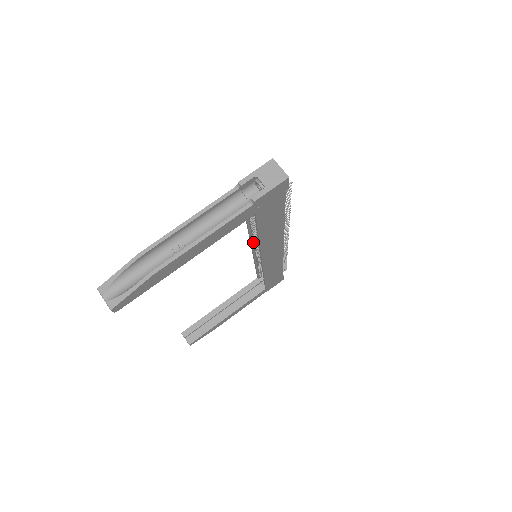
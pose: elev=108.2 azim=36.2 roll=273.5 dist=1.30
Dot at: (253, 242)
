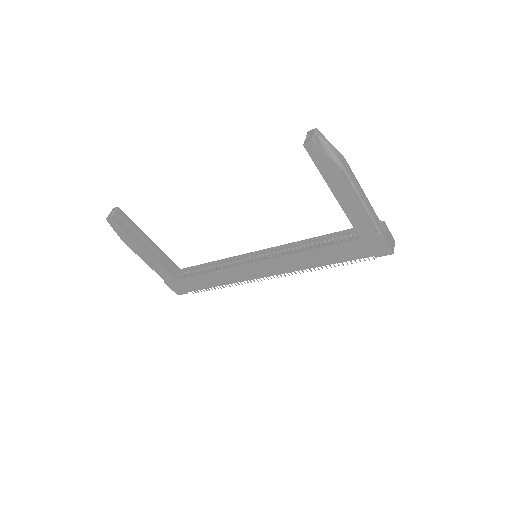
Dot at: (274, 249)
